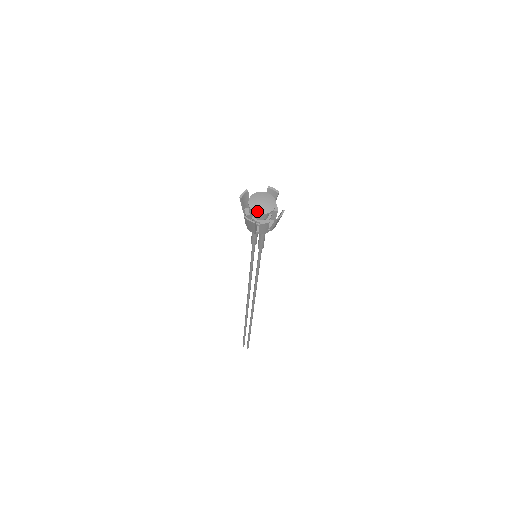
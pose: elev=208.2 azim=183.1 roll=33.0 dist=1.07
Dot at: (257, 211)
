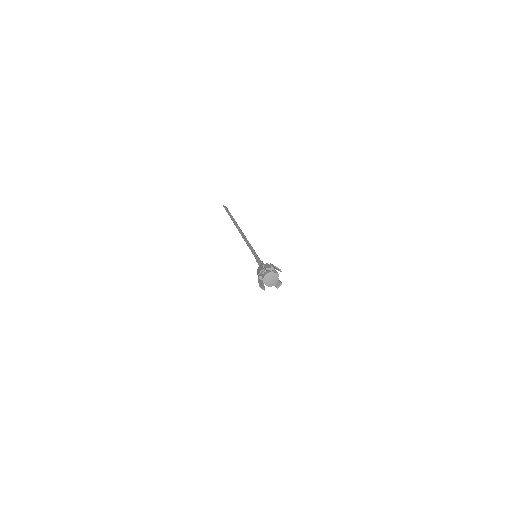
Dot at: (267, 285)
